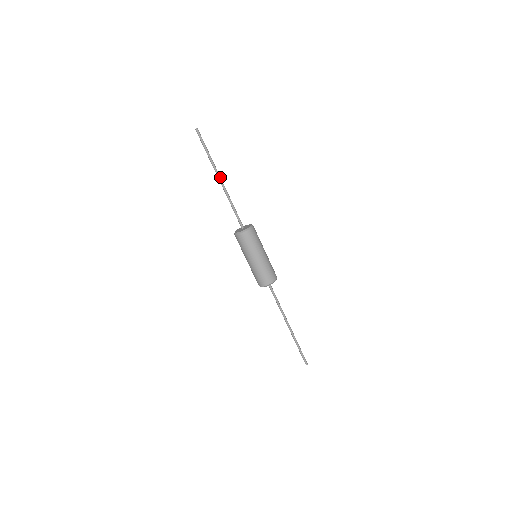
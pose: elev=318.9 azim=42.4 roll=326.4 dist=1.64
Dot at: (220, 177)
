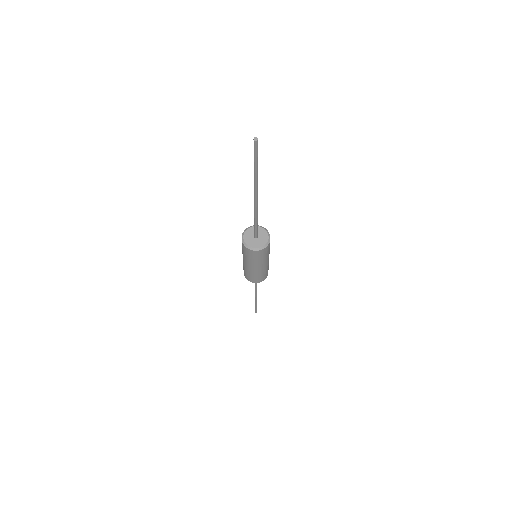
Dot at: (257, 195)
